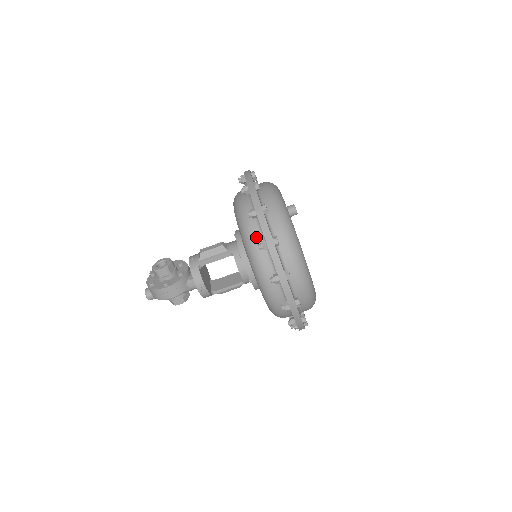
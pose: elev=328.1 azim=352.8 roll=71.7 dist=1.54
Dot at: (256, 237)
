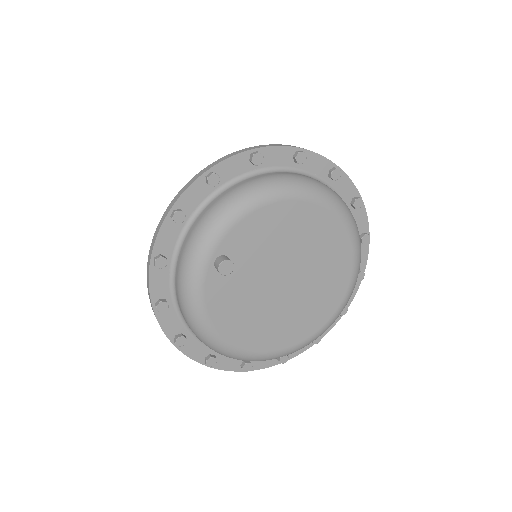
Dot at: occluded
